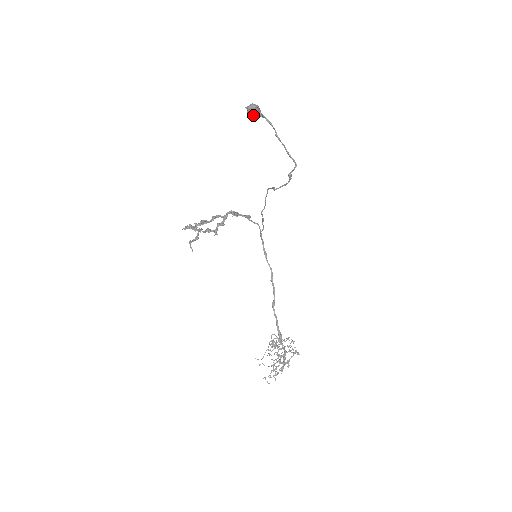
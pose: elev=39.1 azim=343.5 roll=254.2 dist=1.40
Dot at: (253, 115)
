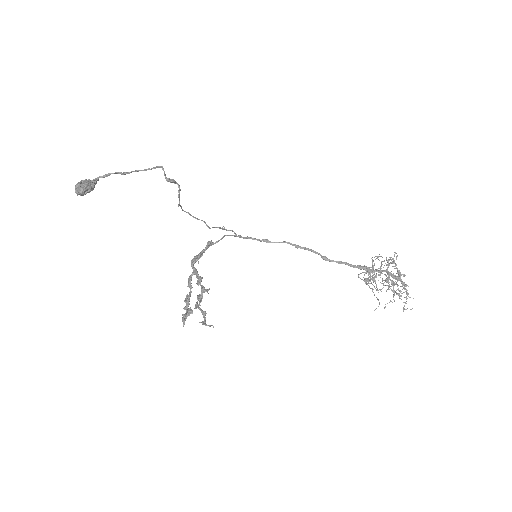
Dot at: (87, 191)
